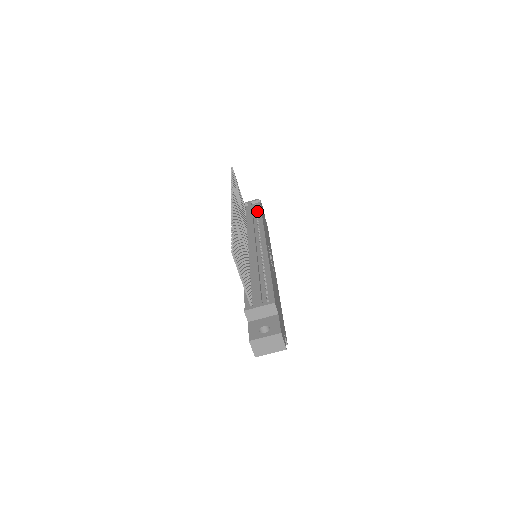
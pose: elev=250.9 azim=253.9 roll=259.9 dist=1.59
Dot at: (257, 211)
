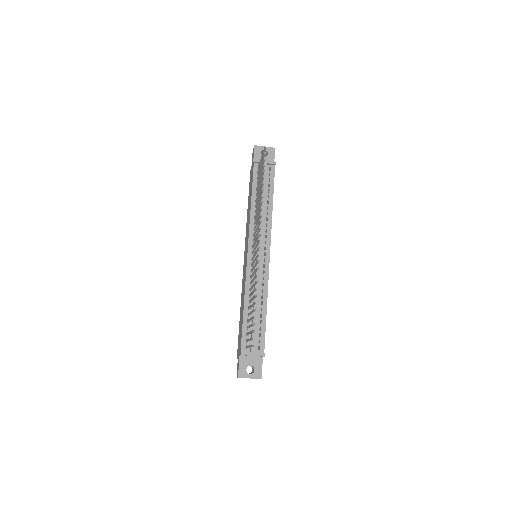
Dot at: (270, 186)
